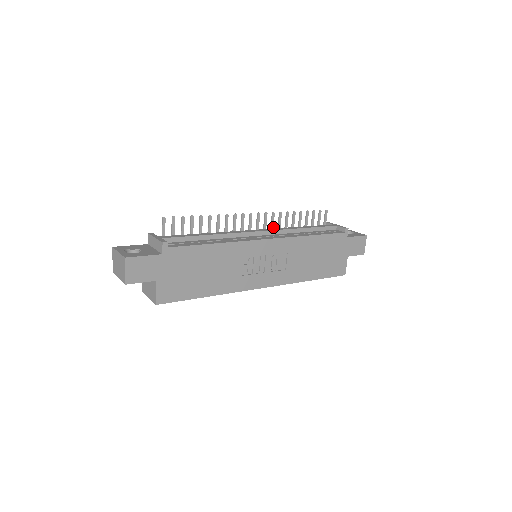
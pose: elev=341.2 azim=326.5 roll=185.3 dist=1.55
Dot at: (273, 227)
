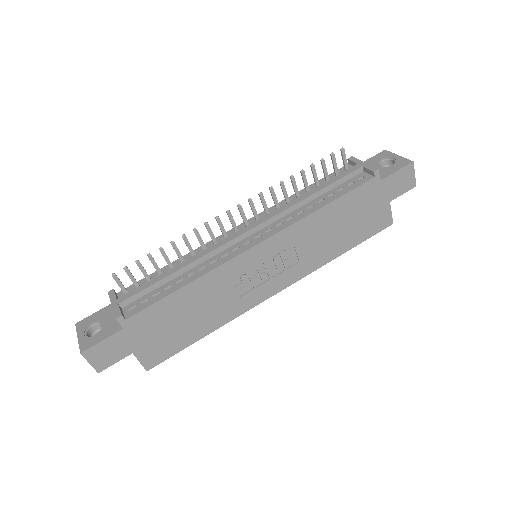
Dot at: occluded
